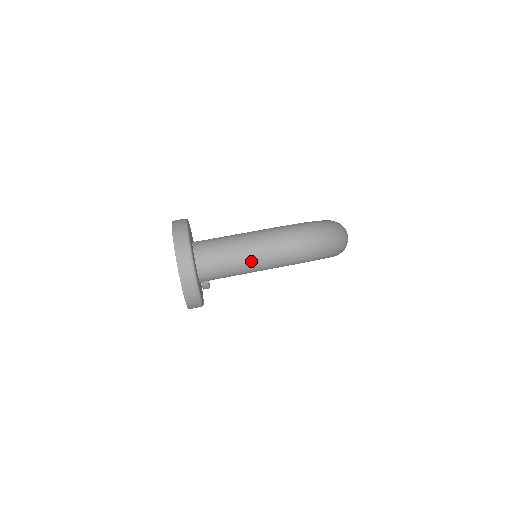
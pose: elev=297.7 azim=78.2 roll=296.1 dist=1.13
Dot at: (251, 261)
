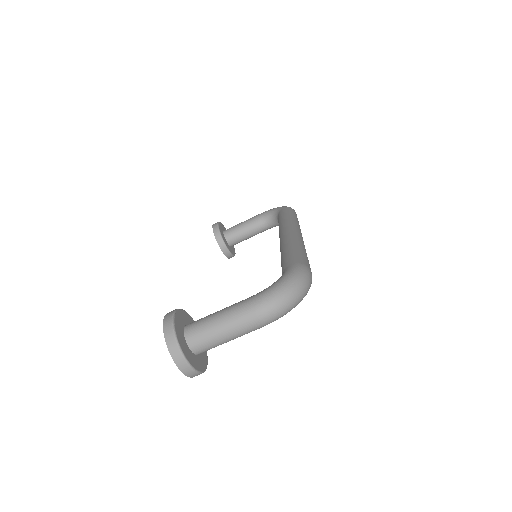
Dot at: (230, 337)
